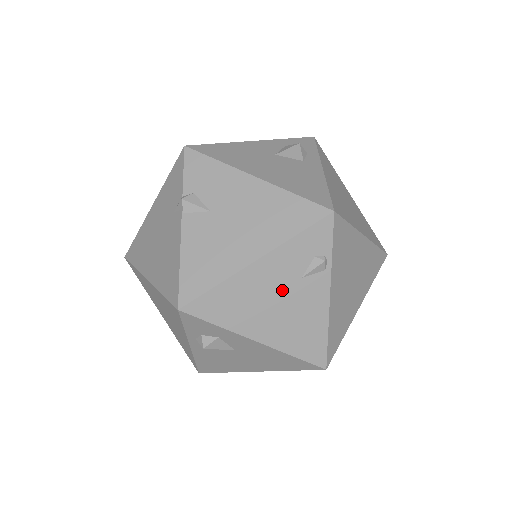
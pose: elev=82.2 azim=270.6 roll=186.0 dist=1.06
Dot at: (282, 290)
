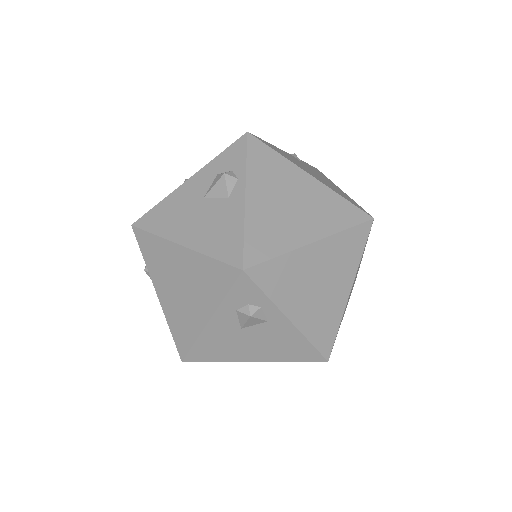
Dot at: occluded
